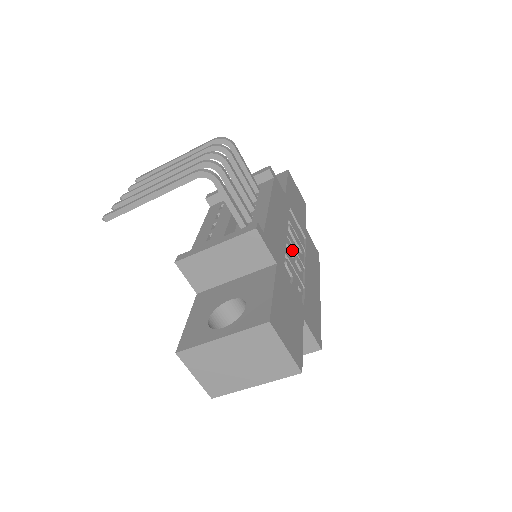
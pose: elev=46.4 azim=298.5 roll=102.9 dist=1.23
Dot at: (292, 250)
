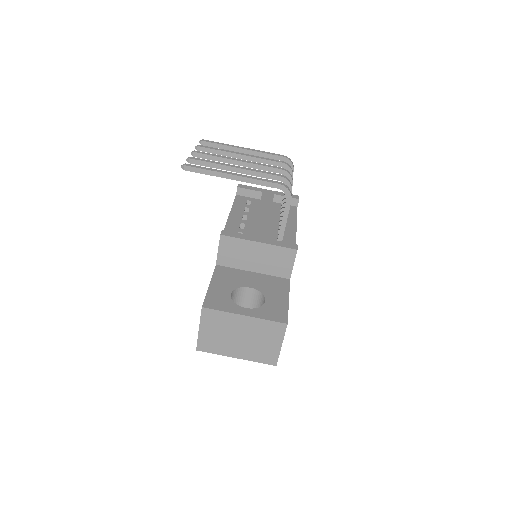
Dot at: occluded
